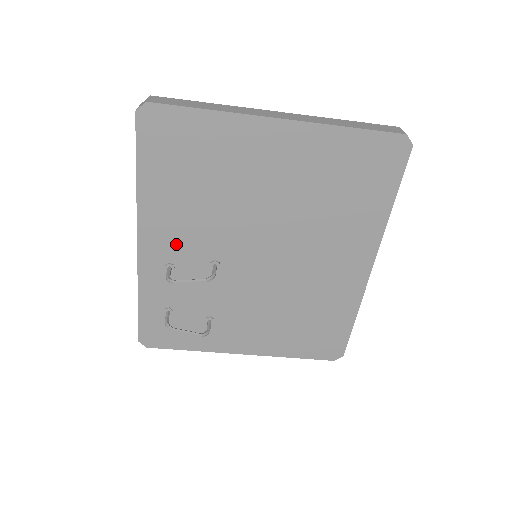
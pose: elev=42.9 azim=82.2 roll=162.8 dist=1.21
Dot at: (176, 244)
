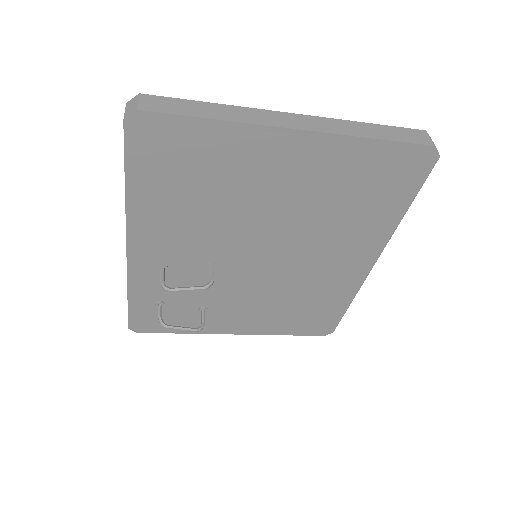
Dot at: (170, 248)
